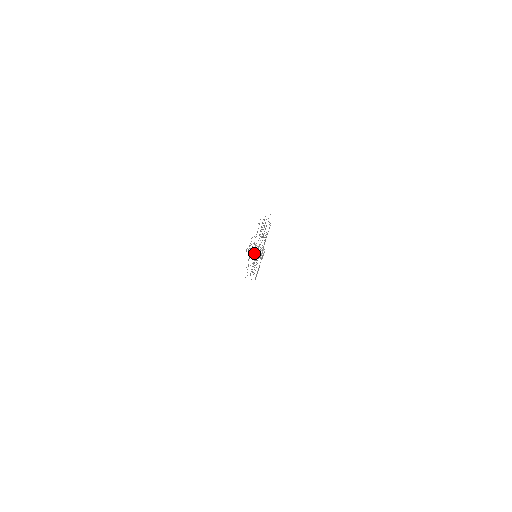
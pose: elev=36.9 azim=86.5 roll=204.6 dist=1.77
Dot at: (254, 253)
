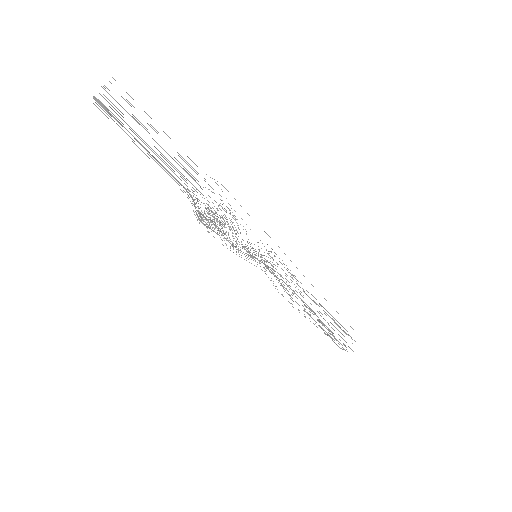
Dot at: (202, 223)
